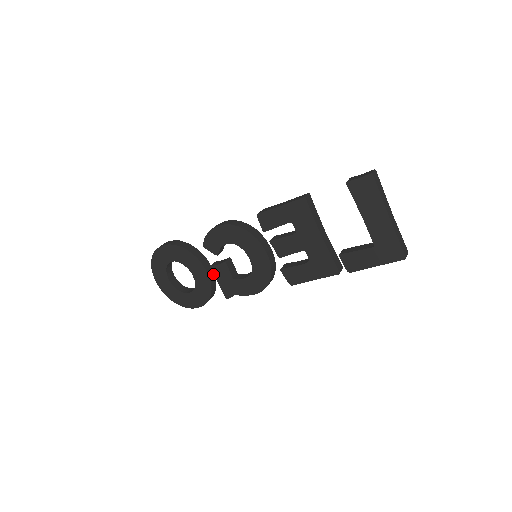
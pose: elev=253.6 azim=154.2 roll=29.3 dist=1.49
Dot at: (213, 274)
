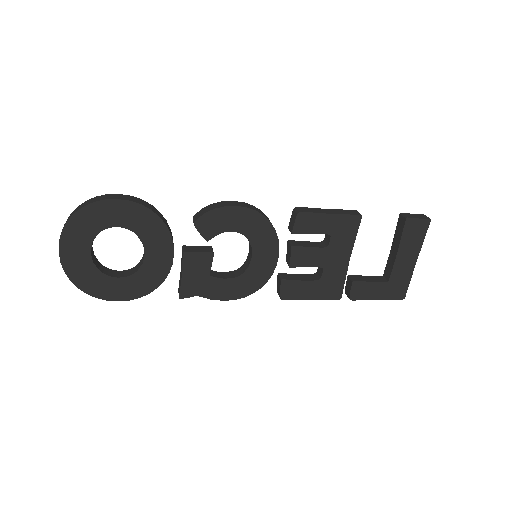
Dot at: (182, 262)
